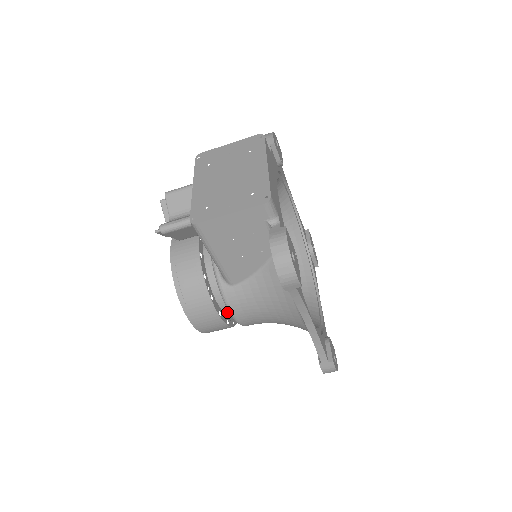
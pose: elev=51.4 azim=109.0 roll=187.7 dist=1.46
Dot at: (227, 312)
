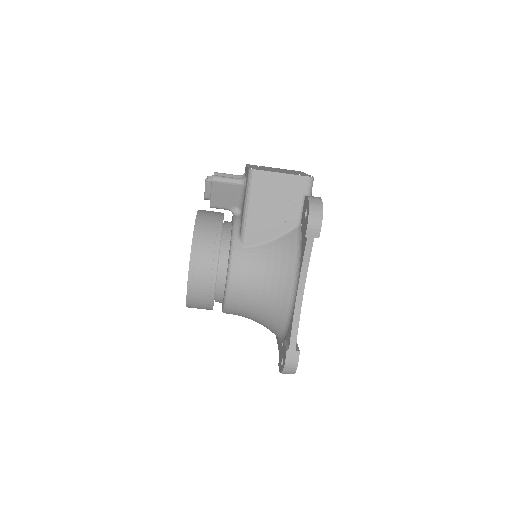
Dot at: (220, 279)
